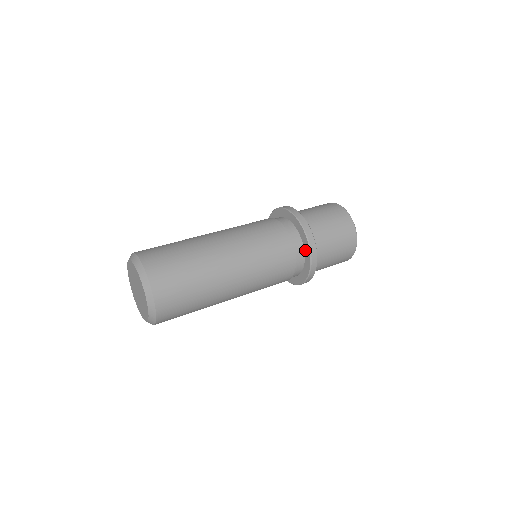
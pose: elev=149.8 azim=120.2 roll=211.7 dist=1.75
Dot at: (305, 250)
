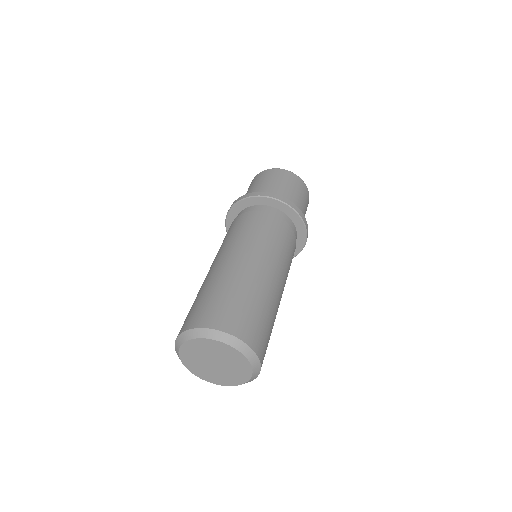
Dot at: (298, 242)
